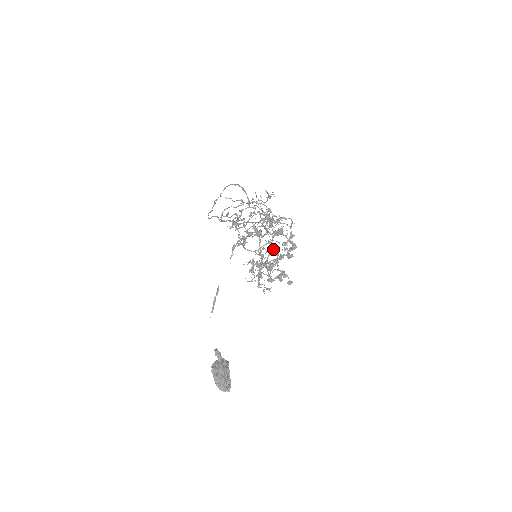
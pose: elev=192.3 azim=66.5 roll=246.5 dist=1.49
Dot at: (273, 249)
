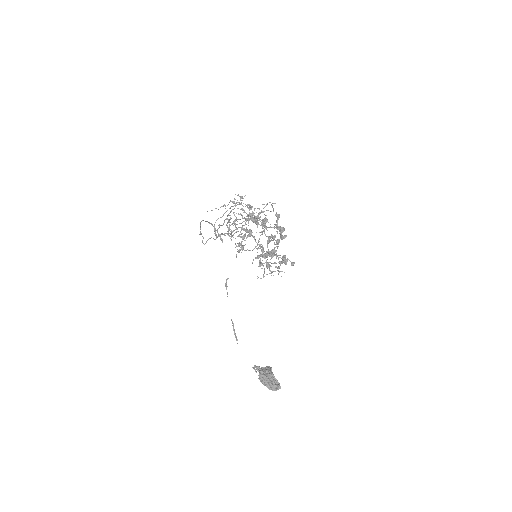
Dot at: (268, 237)
